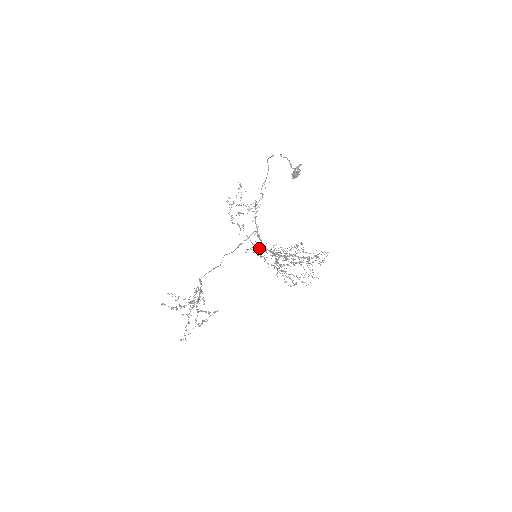
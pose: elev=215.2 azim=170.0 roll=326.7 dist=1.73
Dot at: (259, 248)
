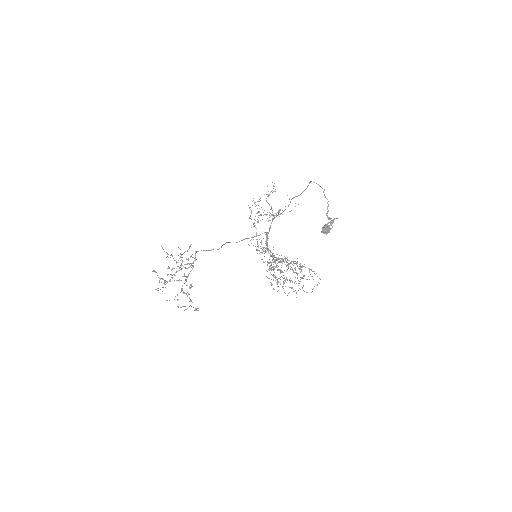
Dot at: (262, 249)
